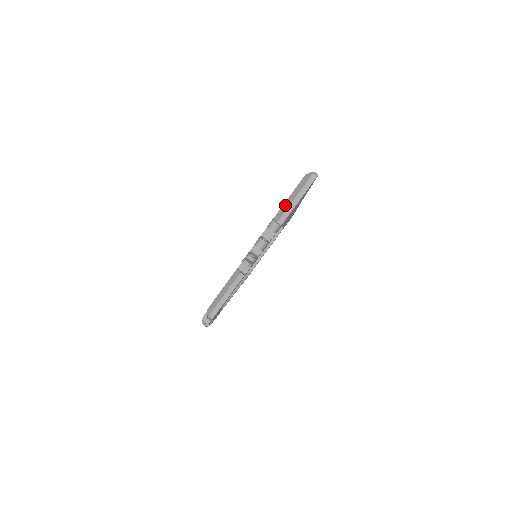
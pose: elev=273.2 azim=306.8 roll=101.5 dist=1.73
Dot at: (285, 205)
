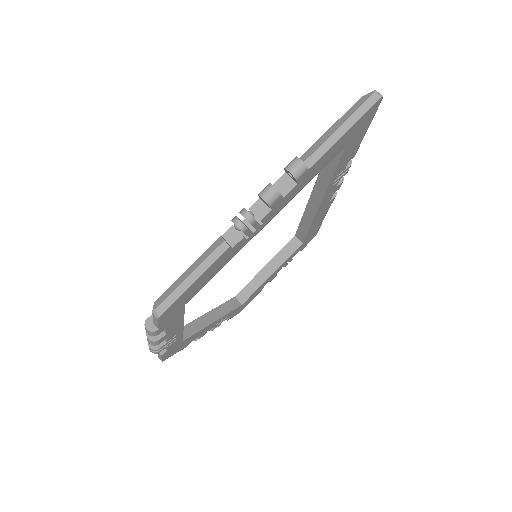
Dot at: (320, 140)
